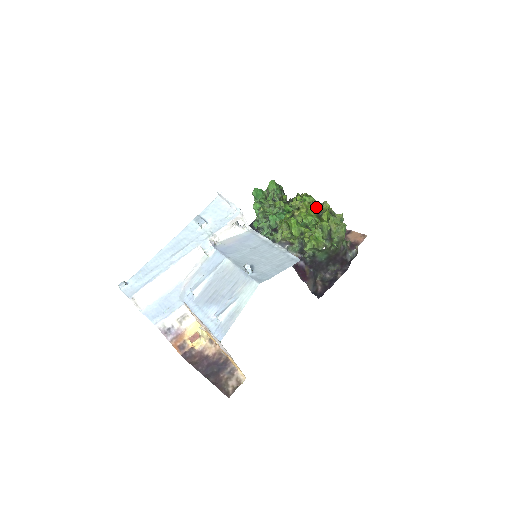
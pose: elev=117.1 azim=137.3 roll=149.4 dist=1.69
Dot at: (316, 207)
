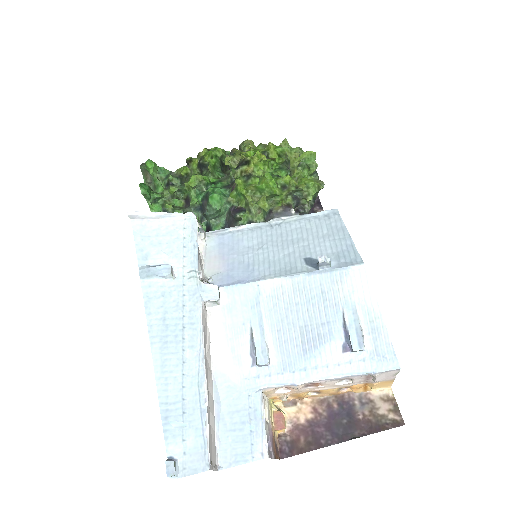
Dot at: (250, 151)
